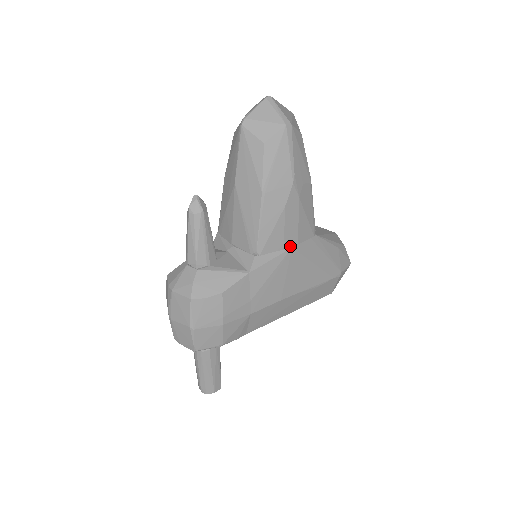
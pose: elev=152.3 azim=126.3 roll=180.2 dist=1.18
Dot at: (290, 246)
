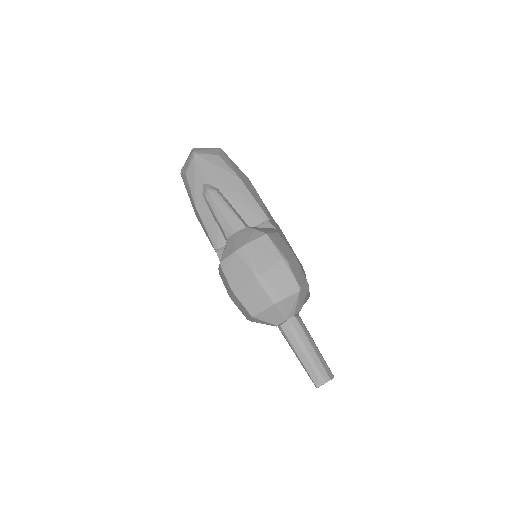
Dot at: (276, 223)
